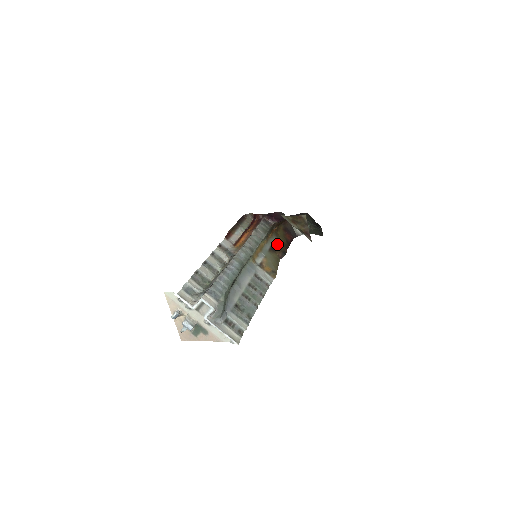
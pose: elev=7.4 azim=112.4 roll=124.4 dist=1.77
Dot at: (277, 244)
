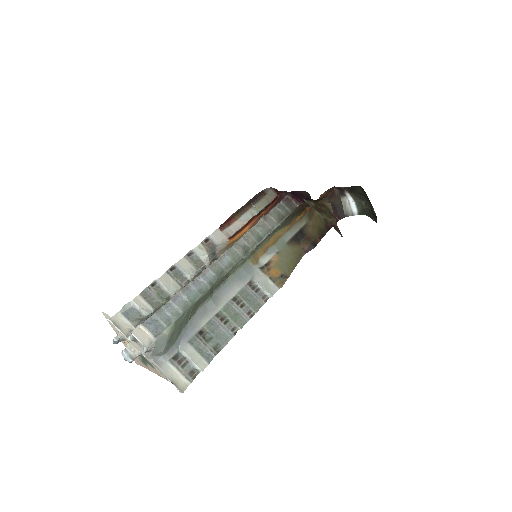
Dot at: (306, 231)
